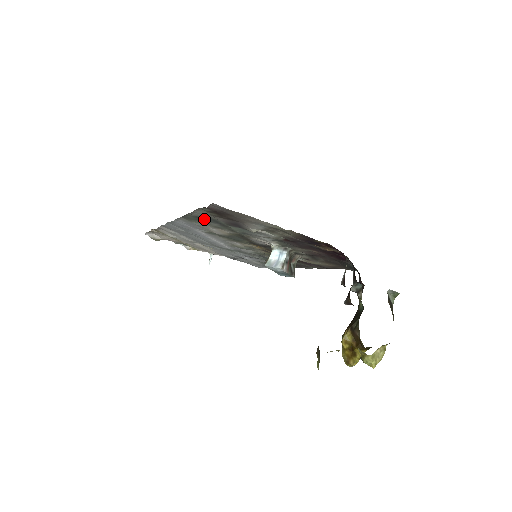
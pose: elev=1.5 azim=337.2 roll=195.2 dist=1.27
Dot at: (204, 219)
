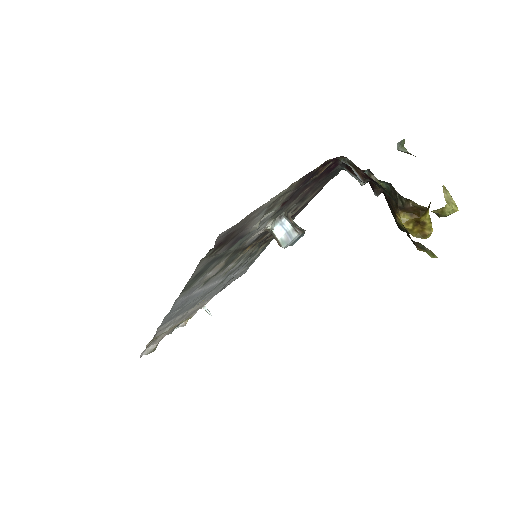
Dot at: (203, 270)
